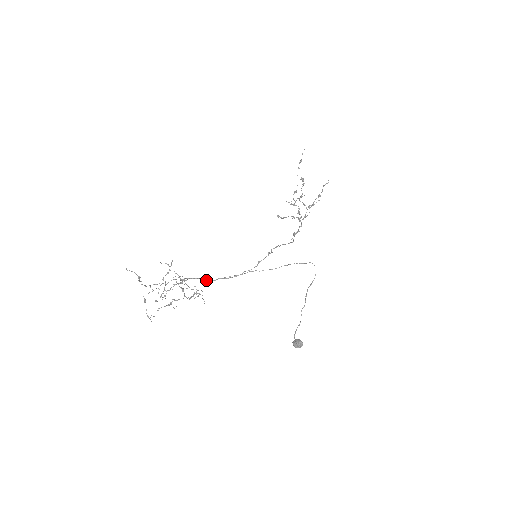
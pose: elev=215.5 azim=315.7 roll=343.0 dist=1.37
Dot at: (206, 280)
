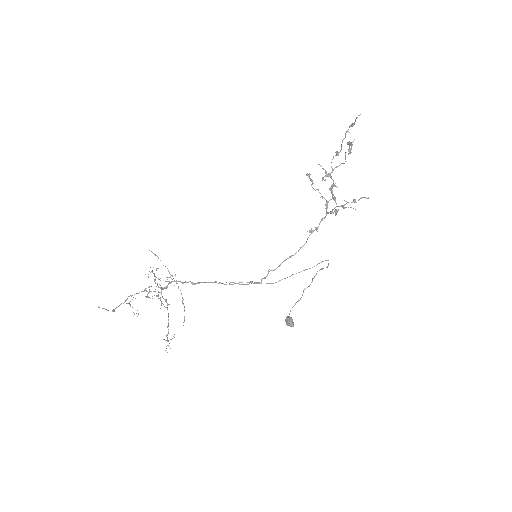
Dot at: occluded
